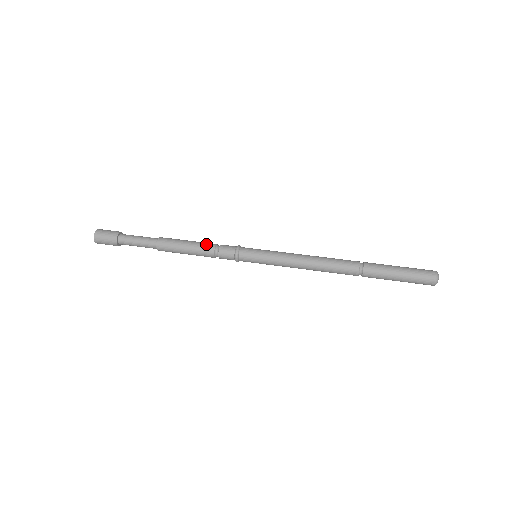
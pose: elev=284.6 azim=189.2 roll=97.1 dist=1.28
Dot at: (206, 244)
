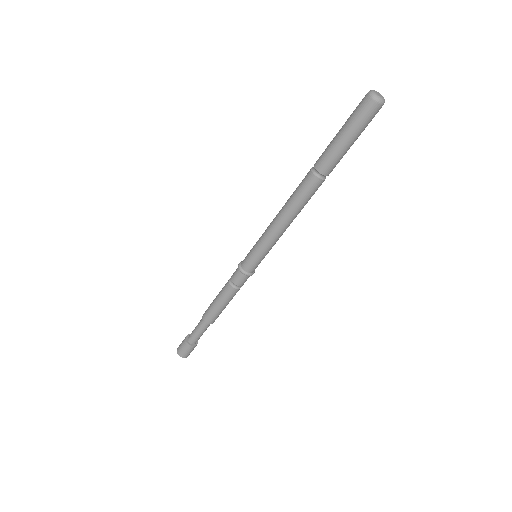
Dot at: (225, 284)
